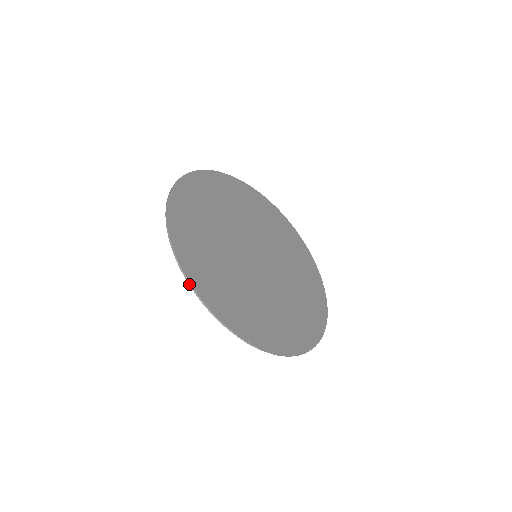
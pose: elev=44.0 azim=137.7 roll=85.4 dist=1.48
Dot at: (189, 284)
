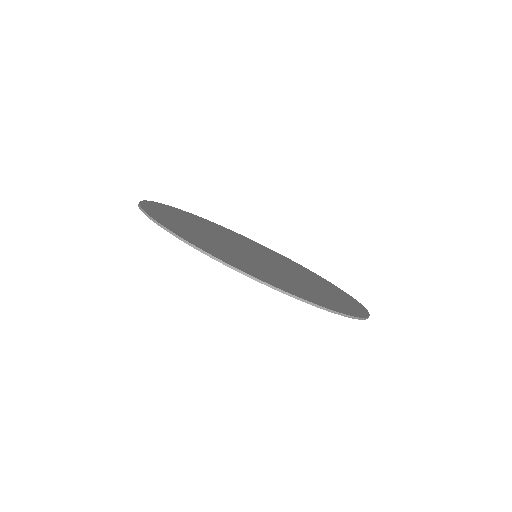
Dot at: (299, 299)
